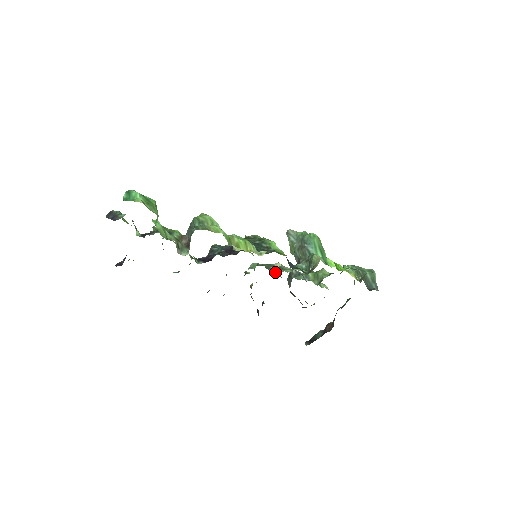
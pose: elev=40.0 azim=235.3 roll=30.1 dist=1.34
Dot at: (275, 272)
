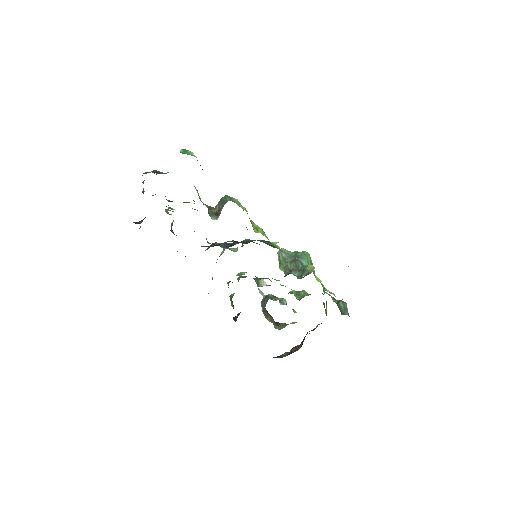
Dot at: (259, 285)
